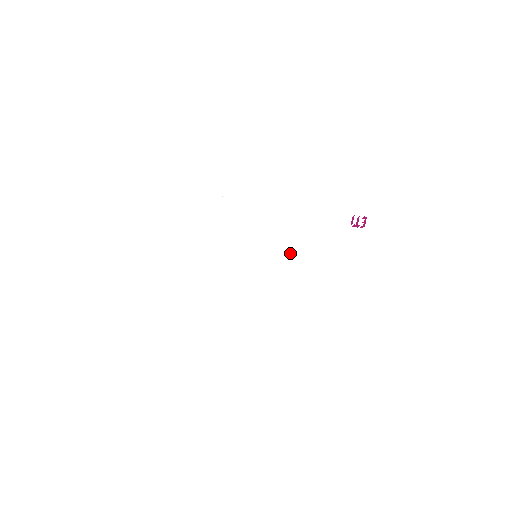
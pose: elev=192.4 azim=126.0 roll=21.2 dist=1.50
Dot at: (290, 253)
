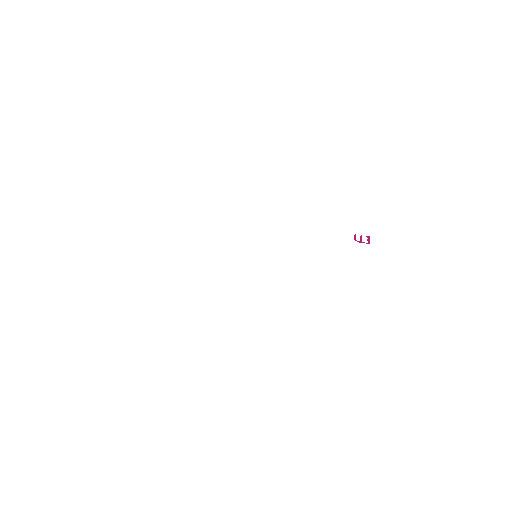
Dot at: (297, 258)
